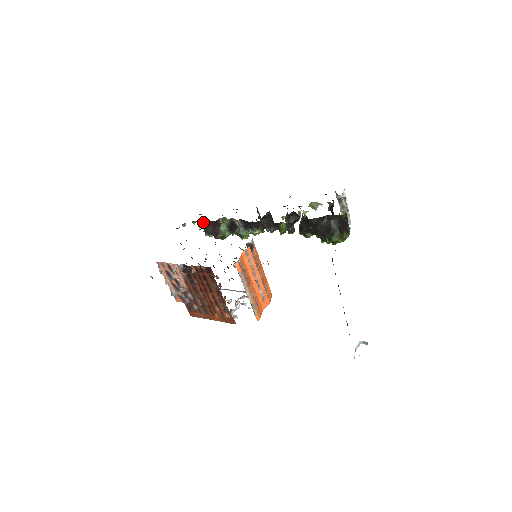
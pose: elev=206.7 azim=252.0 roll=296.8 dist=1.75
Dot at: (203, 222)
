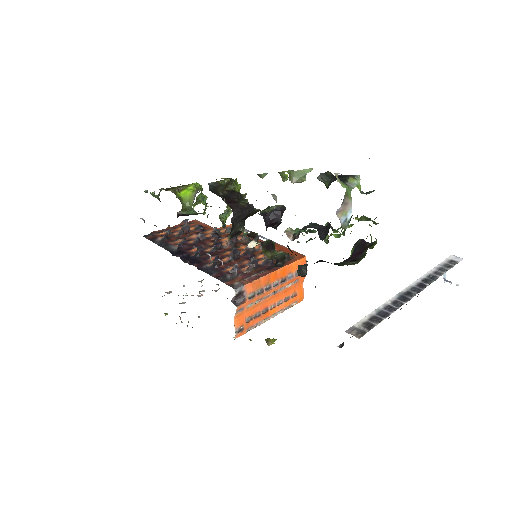
Dot at: occluded
